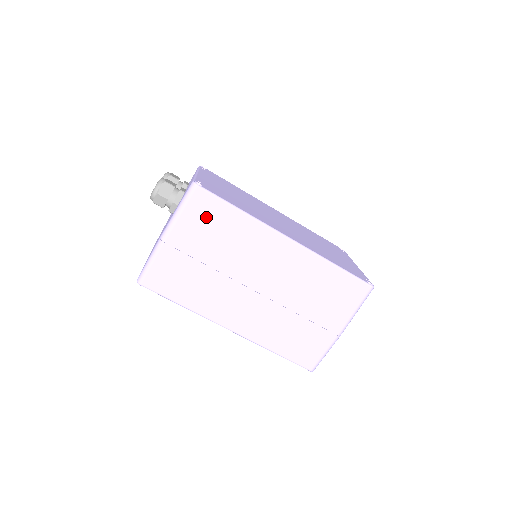
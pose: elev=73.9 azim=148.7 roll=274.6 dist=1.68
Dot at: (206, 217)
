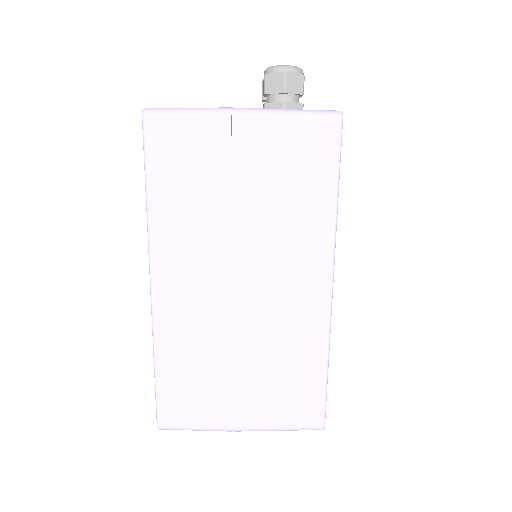
Dot at: (303, 158)
